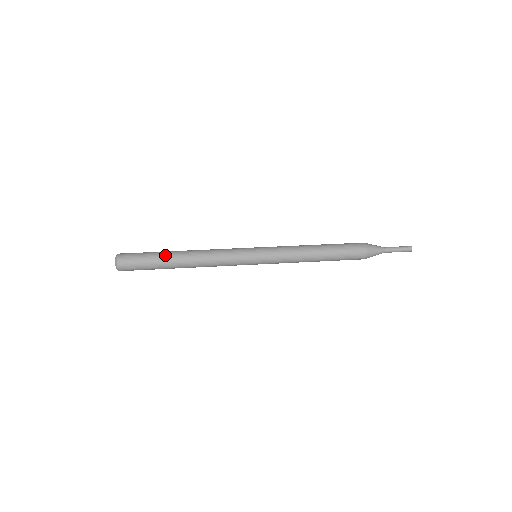
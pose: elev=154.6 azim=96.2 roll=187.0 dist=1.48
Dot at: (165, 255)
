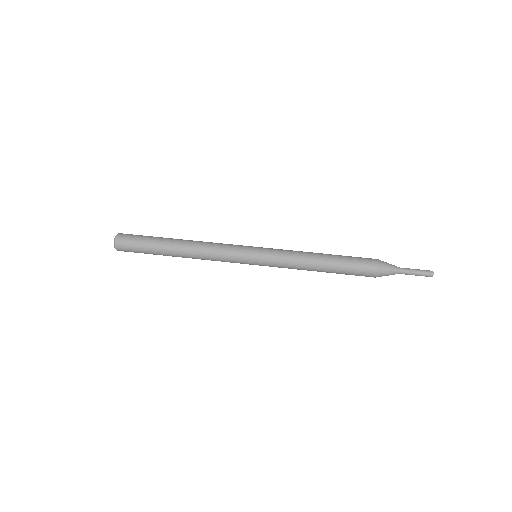
Dot at: (163, 239)
